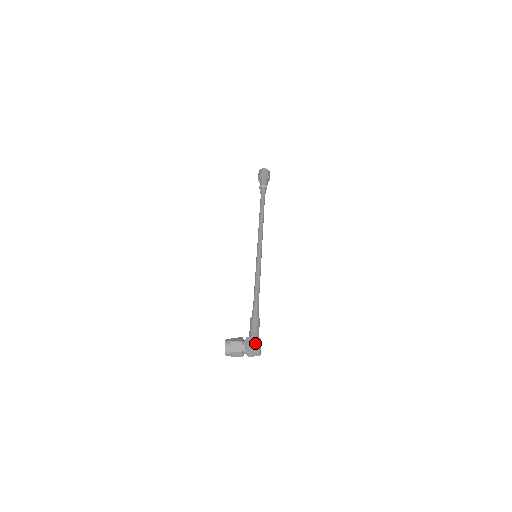
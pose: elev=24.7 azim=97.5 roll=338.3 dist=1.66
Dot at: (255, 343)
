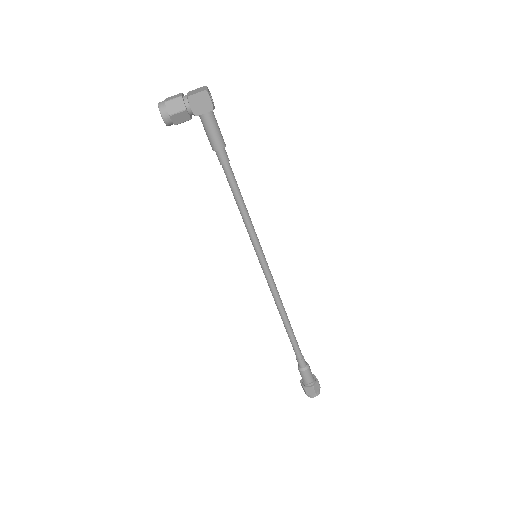
Dot at: occluded
